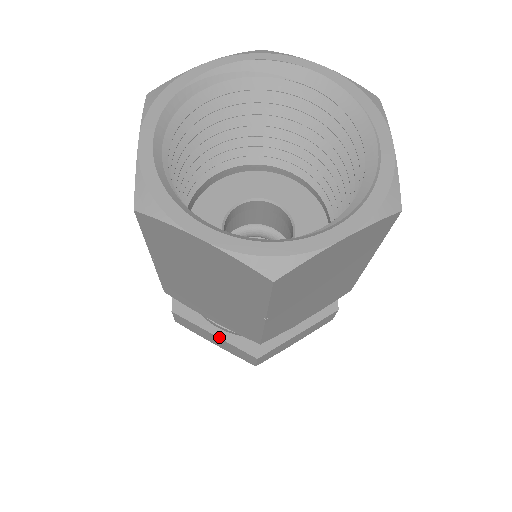
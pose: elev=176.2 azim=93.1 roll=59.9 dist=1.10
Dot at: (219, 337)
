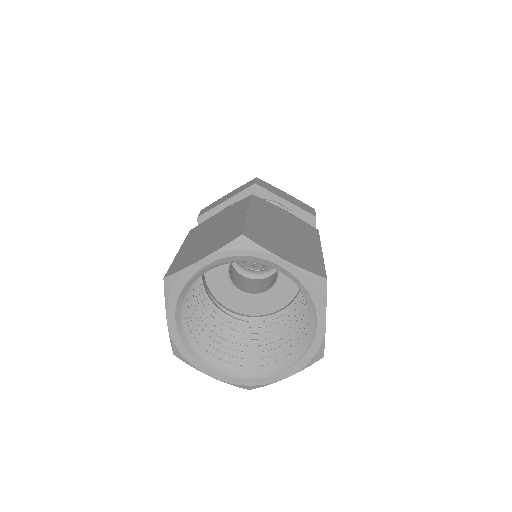
Dot at: occluded
